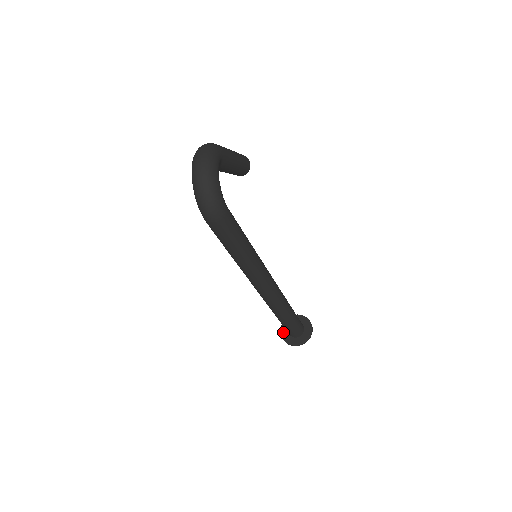
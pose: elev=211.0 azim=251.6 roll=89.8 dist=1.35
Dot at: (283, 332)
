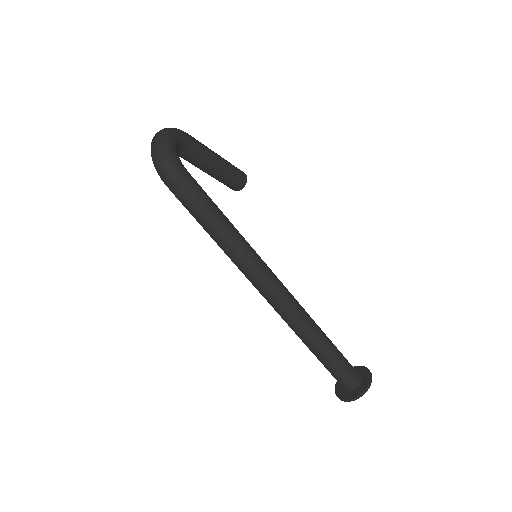
Dot at: (337, 389)
